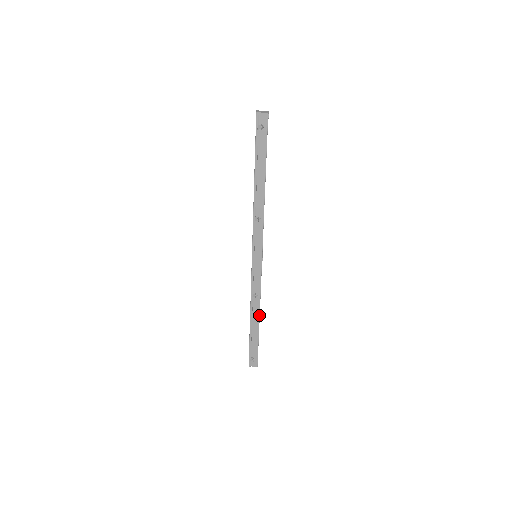
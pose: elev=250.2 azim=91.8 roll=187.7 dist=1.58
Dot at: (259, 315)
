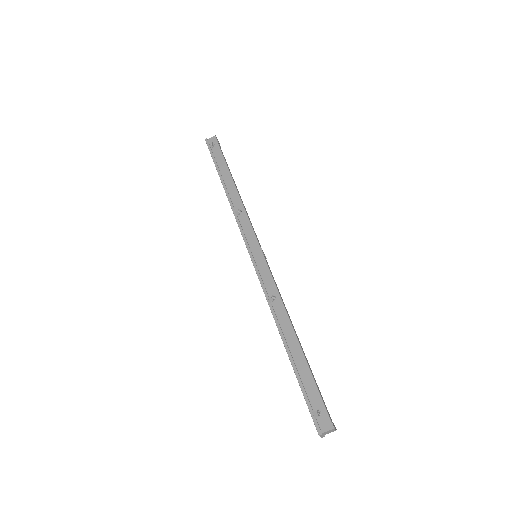
Dot at: (292, 327)
